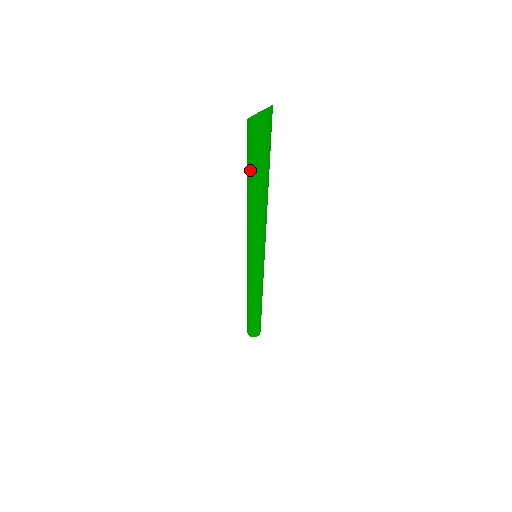
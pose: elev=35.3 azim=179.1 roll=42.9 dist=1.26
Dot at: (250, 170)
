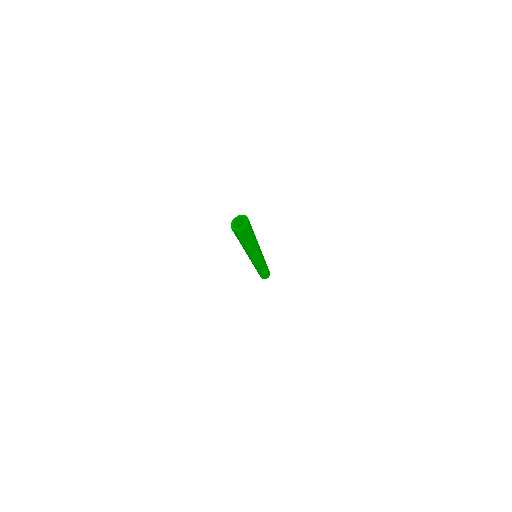
Dot at: (240, 242)
